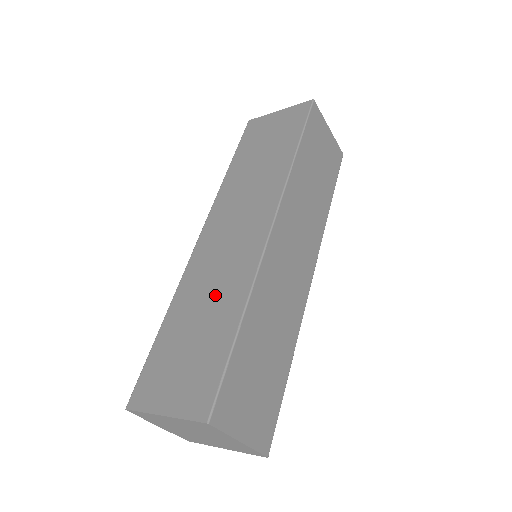
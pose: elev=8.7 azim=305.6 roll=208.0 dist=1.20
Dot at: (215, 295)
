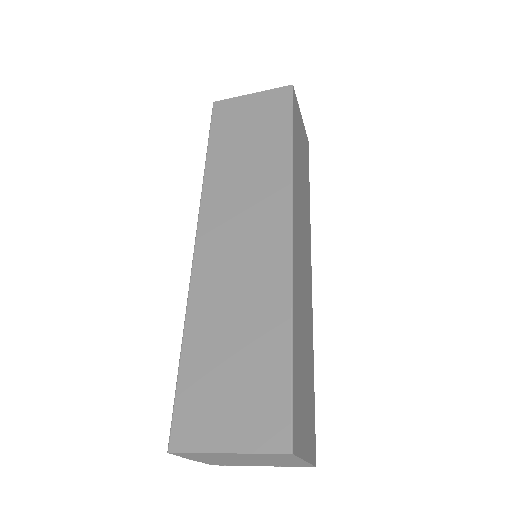
Dot at: (246, 308)
